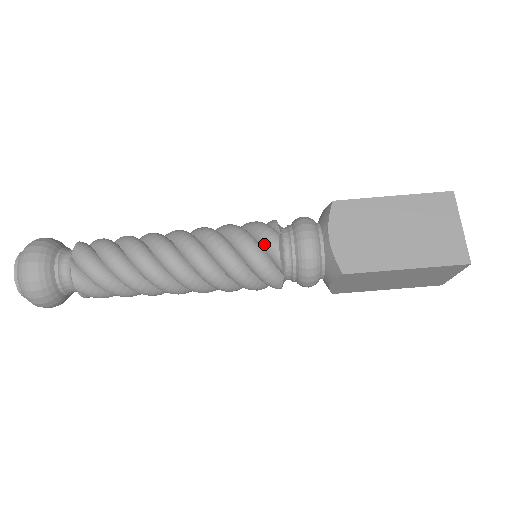
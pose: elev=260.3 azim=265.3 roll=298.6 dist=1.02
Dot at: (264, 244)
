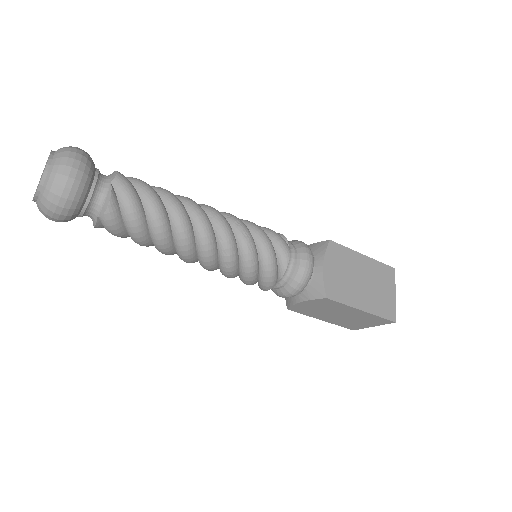
Dot at: (259, 284)
